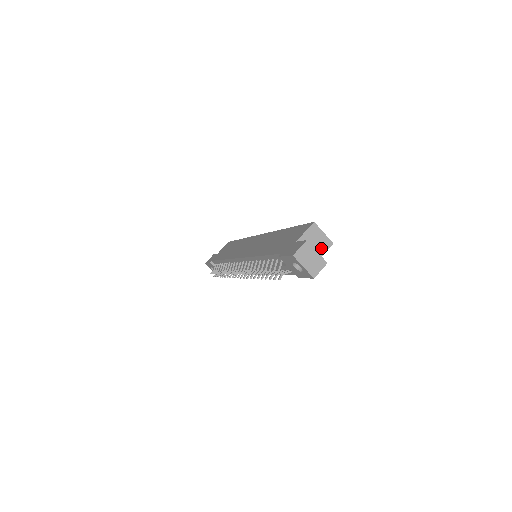
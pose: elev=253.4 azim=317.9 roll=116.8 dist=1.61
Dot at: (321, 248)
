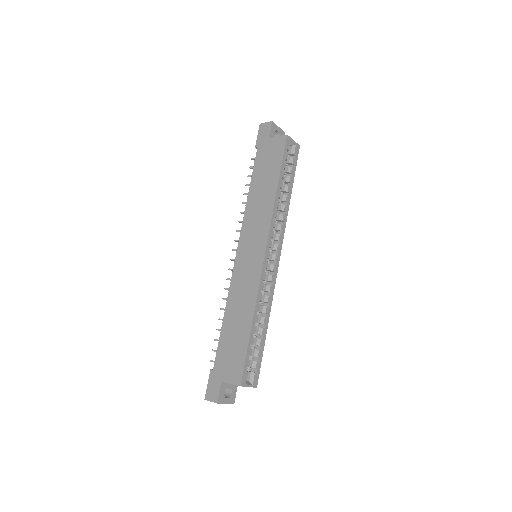
Dot at: occluded
